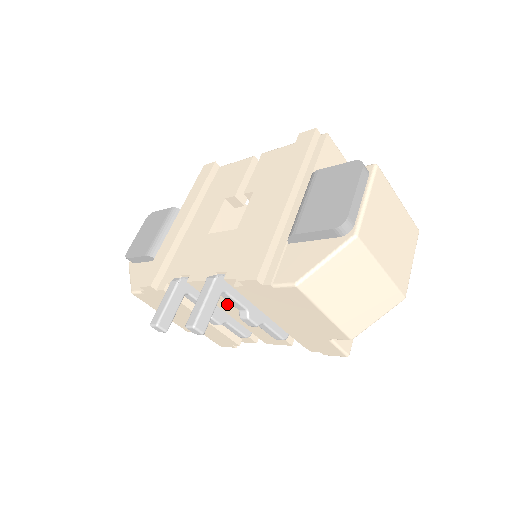
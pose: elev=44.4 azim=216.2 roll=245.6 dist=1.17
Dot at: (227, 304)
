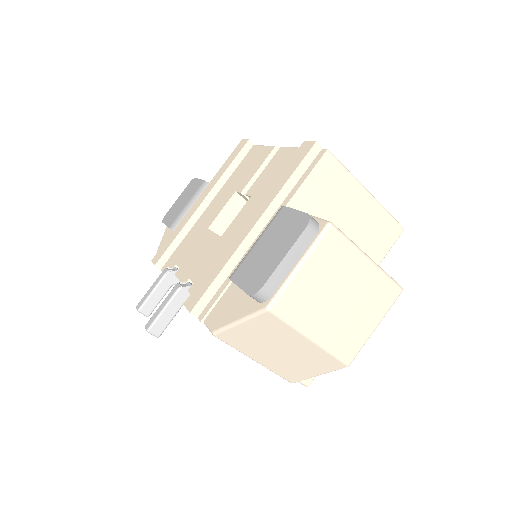
Dot at: occluded
